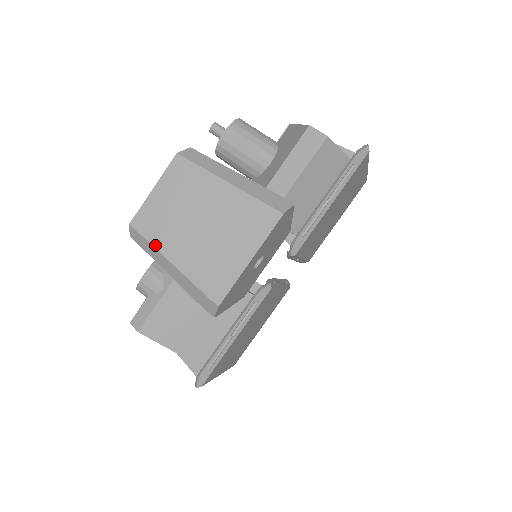
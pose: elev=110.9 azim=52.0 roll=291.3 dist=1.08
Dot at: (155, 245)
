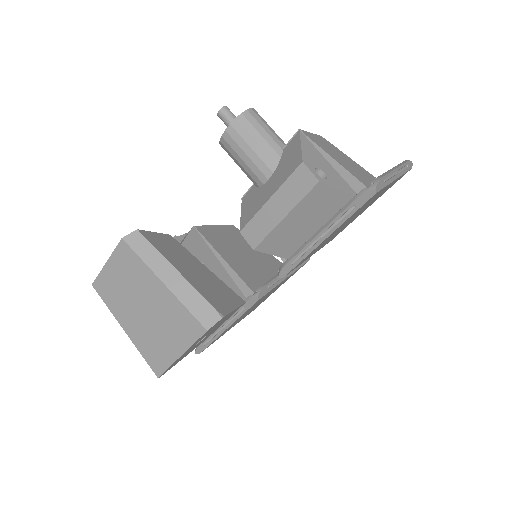
Dot at: (111, 311)
